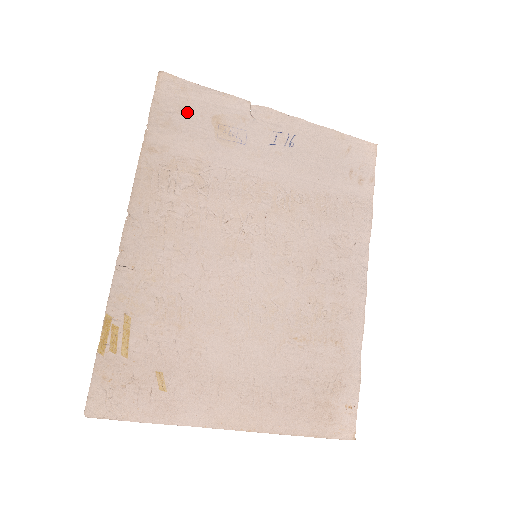
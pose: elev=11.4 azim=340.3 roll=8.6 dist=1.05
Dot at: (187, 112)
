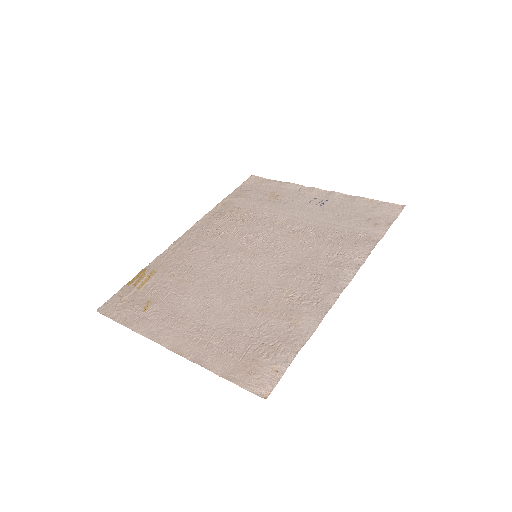
Dot at: (257, 190)
